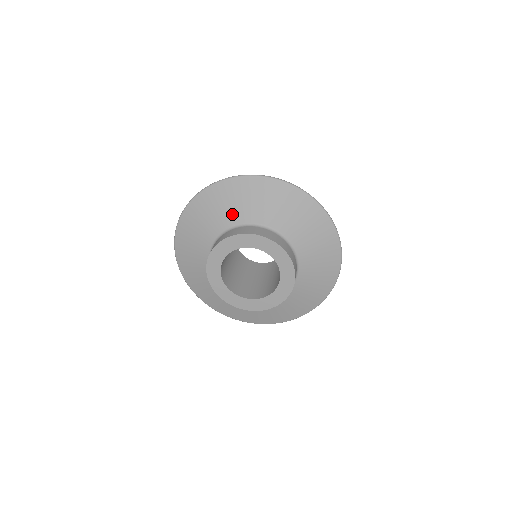
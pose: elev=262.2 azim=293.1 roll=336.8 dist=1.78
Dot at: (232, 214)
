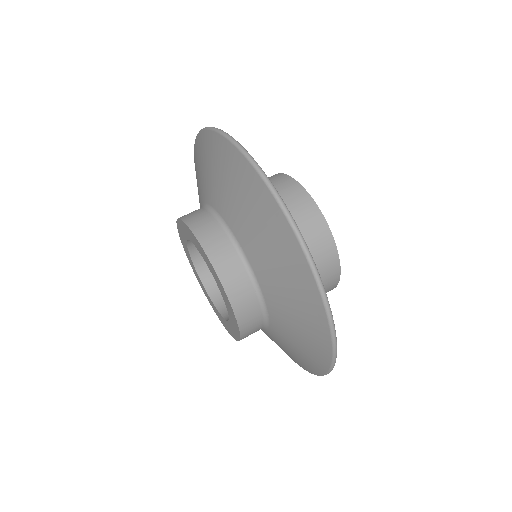
Dot at: (252, 243)
